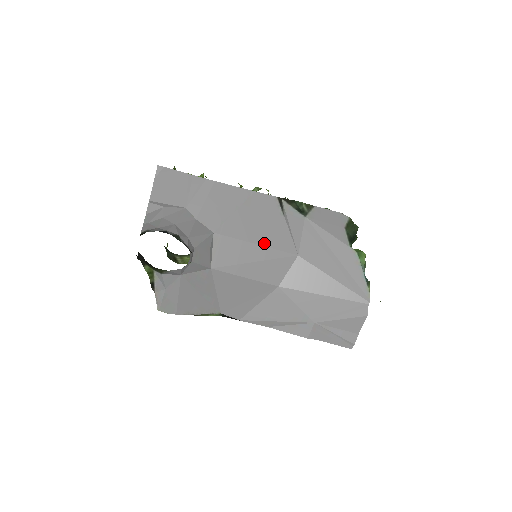
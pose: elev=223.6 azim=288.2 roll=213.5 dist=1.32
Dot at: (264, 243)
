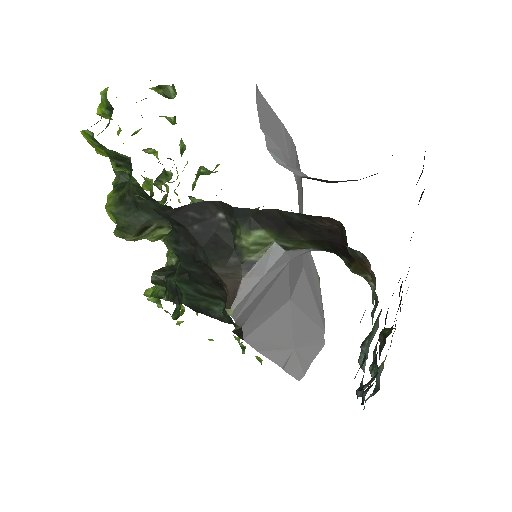
Dot at: occluded
